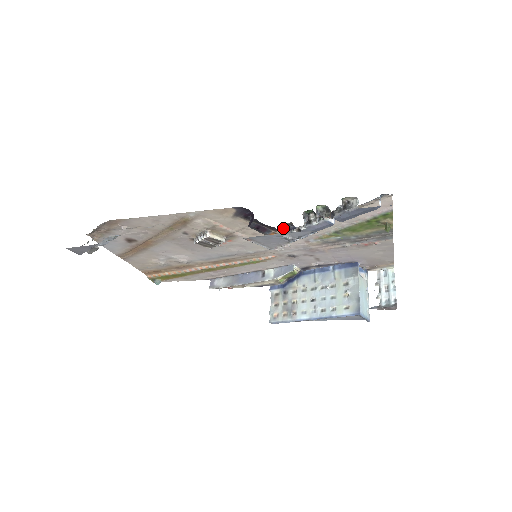
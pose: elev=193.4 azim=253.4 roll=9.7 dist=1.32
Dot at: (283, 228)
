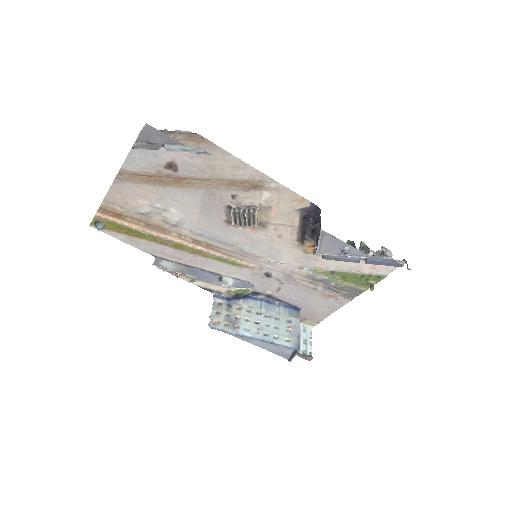
Dot at: occluded
